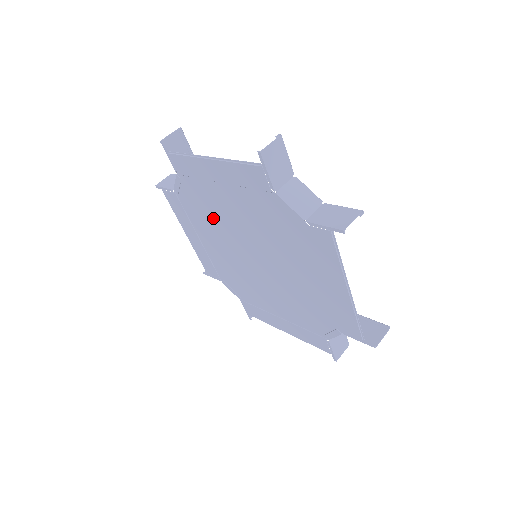
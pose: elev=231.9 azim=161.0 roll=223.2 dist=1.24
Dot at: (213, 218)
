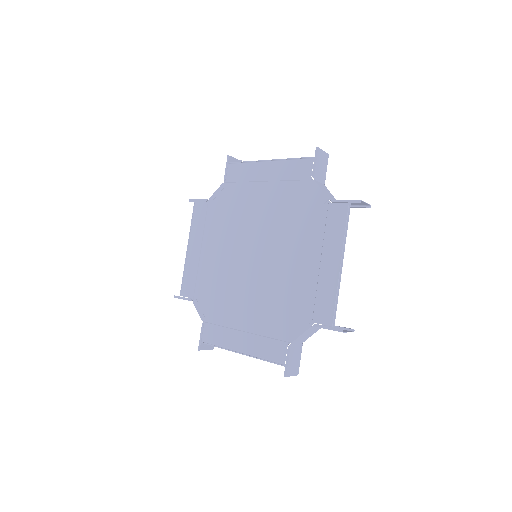
Dot at: (234, 220)
